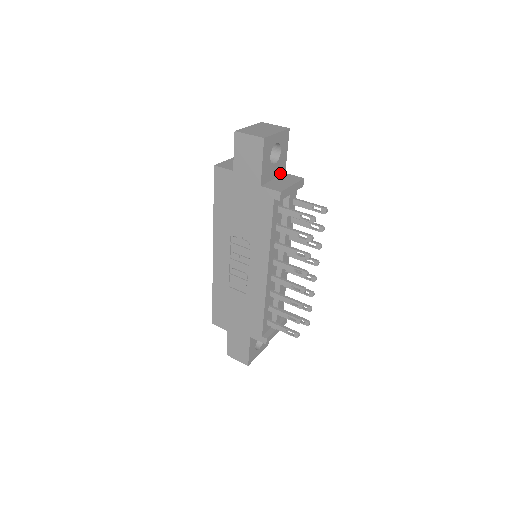
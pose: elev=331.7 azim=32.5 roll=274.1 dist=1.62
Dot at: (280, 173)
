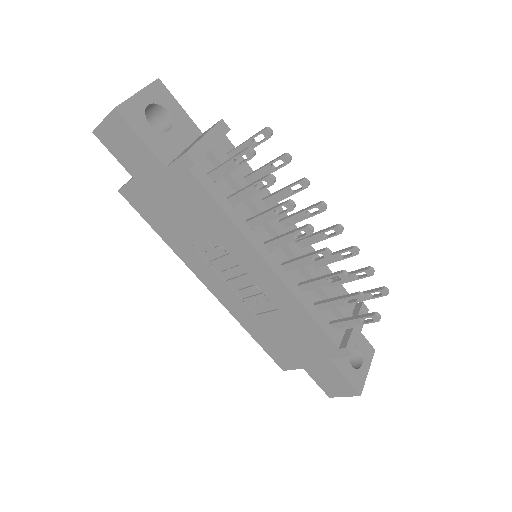
Dot at: (192, 138)
